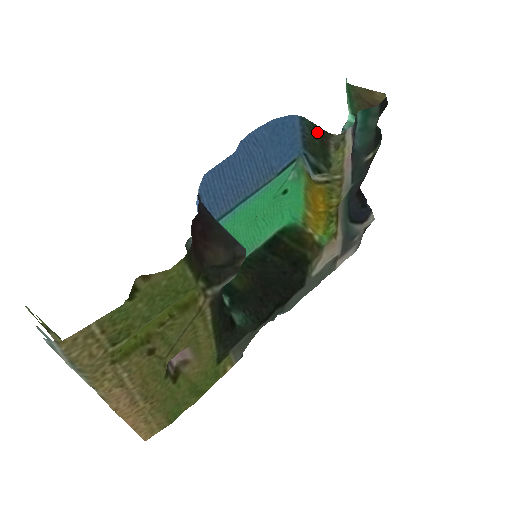
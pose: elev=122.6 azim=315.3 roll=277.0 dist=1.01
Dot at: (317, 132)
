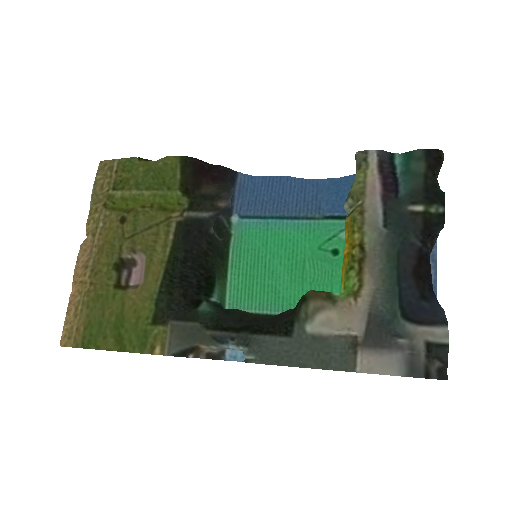
Dot at: occluded
